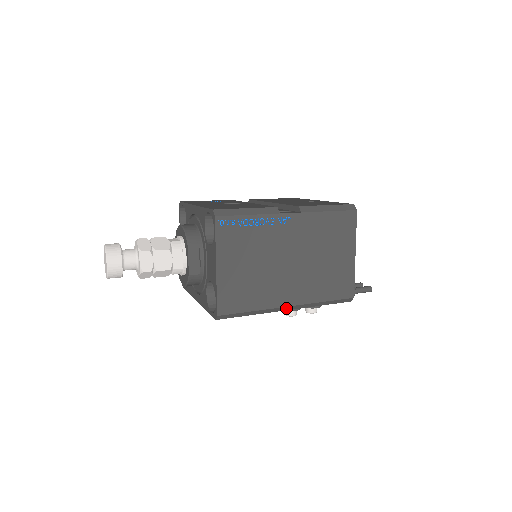
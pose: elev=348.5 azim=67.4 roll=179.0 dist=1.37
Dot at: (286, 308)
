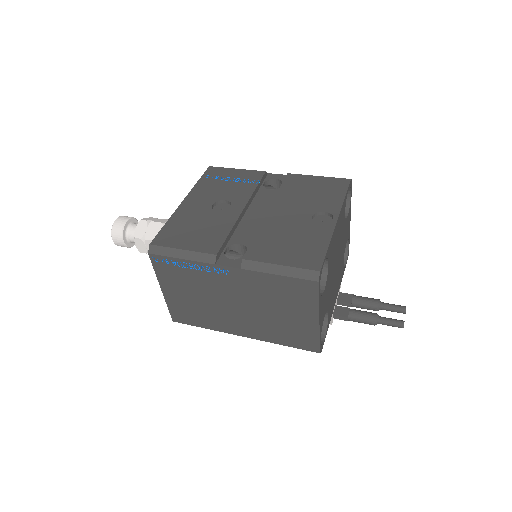
Dot at: (241, 335)
